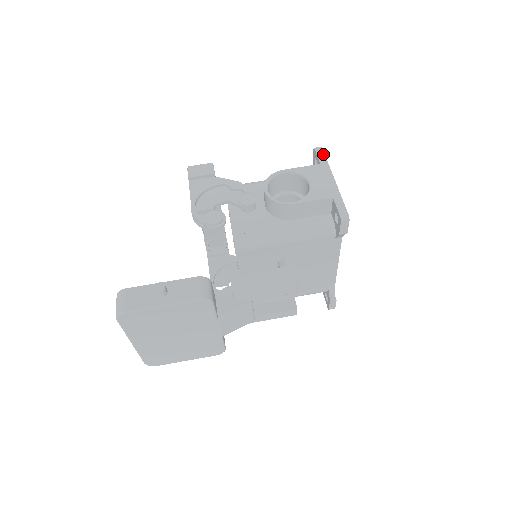
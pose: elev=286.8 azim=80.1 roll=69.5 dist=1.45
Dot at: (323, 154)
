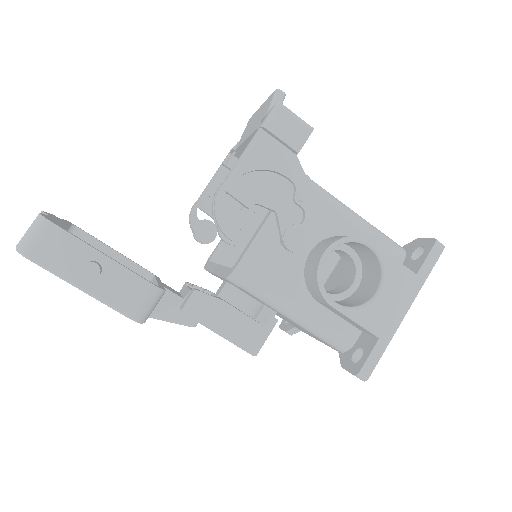
Dot at: (434, 262)
